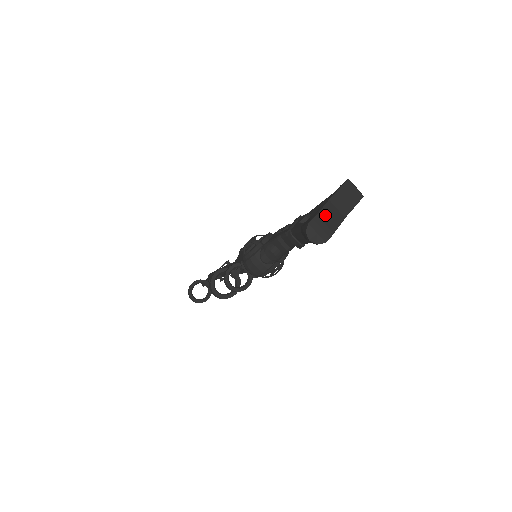
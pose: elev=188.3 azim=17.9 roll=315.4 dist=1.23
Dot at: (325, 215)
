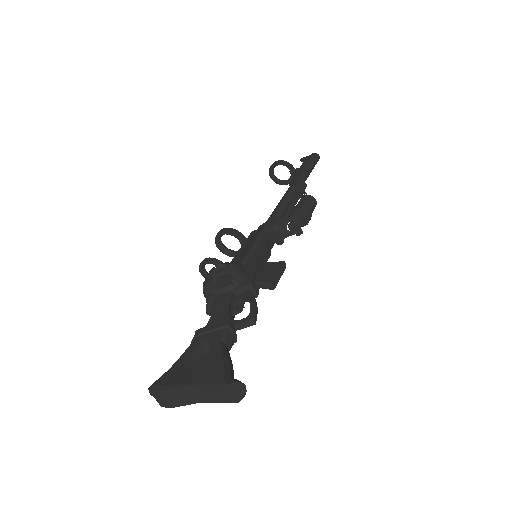
Dot at: (173, 394)
